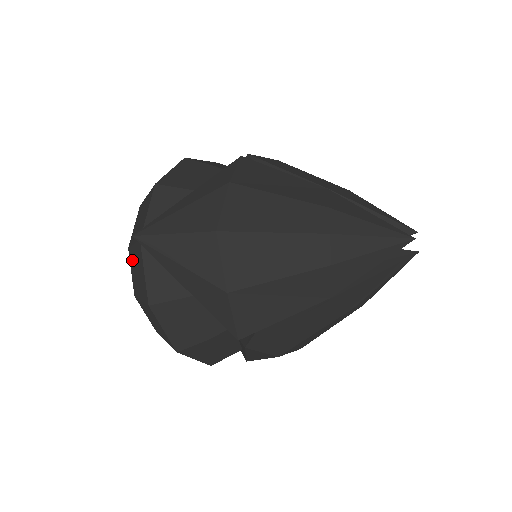
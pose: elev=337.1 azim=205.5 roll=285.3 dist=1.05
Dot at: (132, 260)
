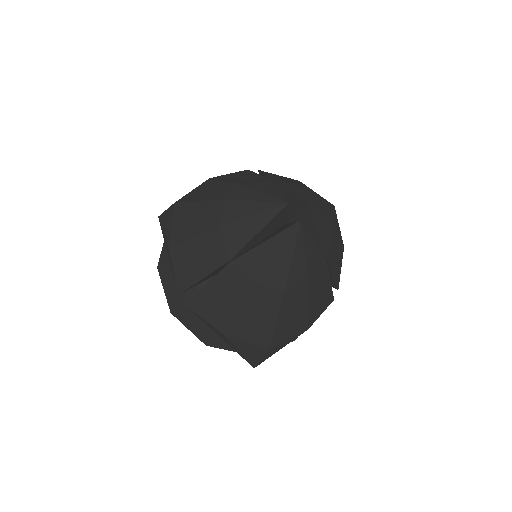
Dot at: occluded
